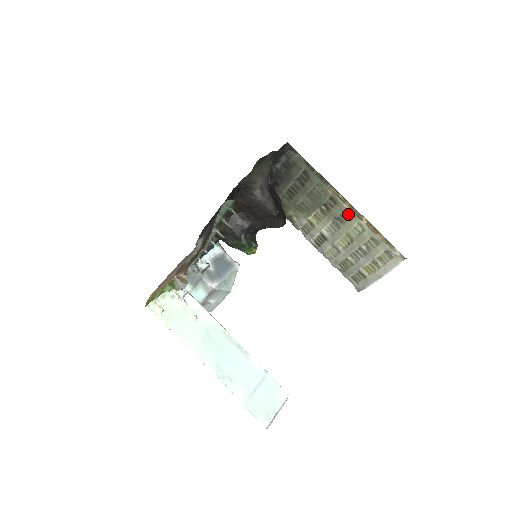
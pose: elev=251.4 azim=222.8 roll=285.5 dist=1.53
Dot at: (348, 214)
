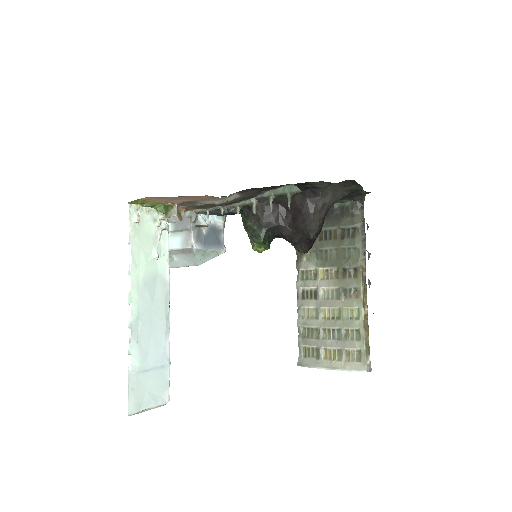
Dot at: (357, 294)
